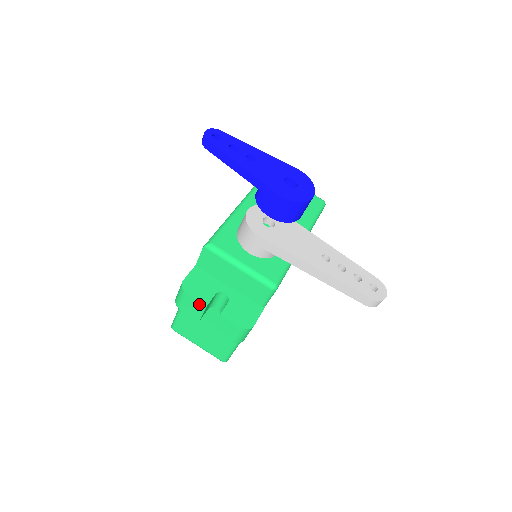
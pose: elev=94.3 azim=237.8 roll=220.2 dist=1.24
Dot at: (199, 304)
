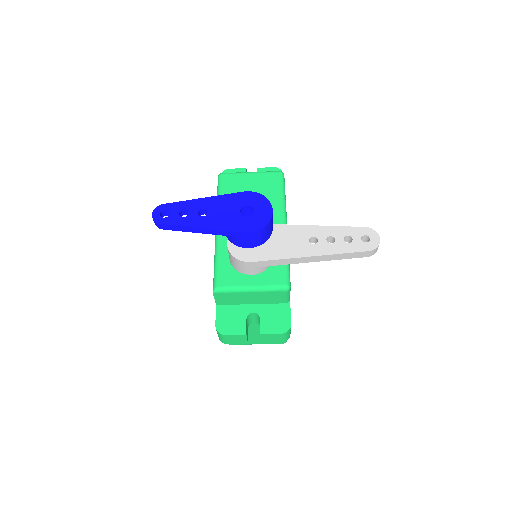
Dot at: (239, 336)
